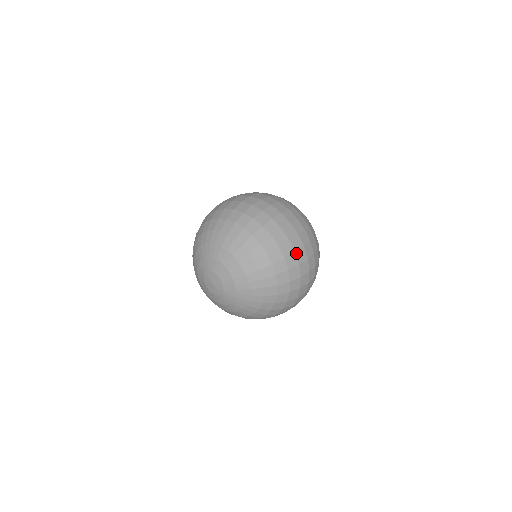
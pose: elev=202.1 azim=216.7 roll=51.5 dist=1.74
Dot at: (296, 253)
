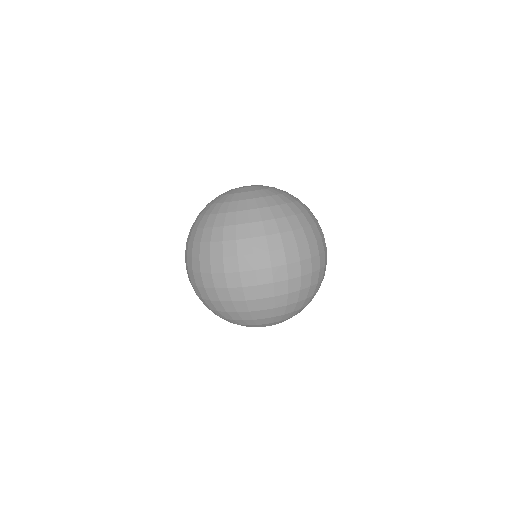
Dot at: (323, 236)
